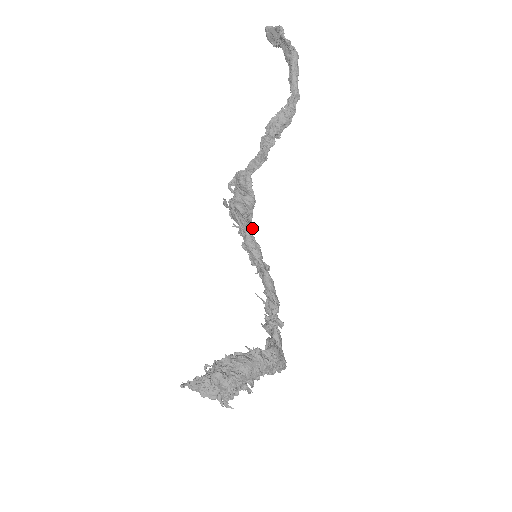
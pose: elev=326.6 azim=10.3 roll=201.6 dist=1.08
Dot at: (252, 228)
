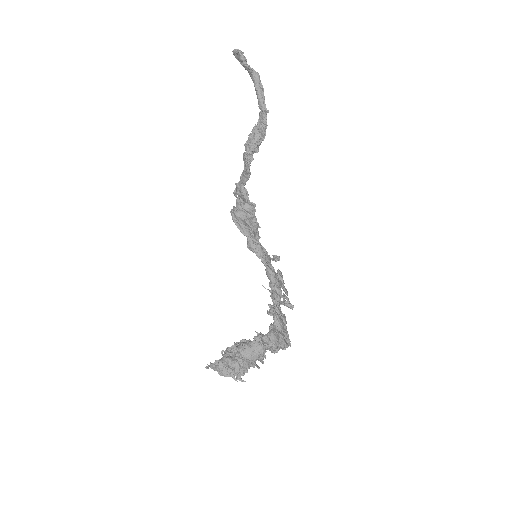
Dot at: (256, 229)
